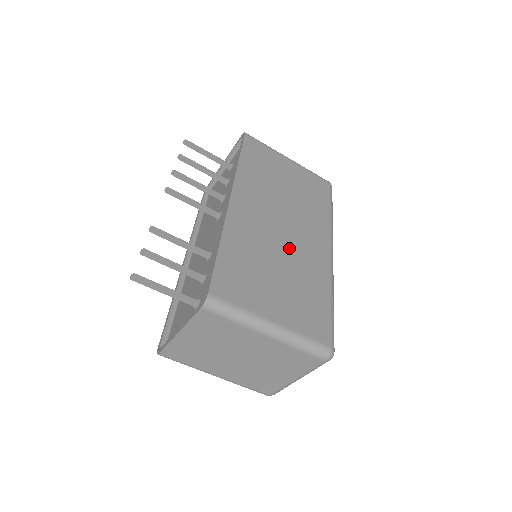
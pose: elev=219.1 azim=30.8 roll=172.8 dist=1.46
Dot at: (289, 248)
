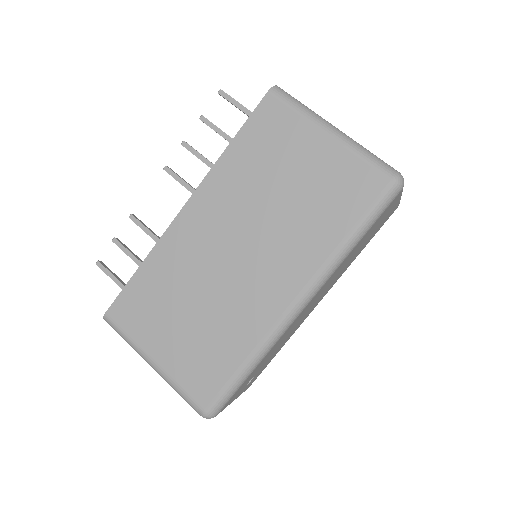
Dot at: (226, 284)
